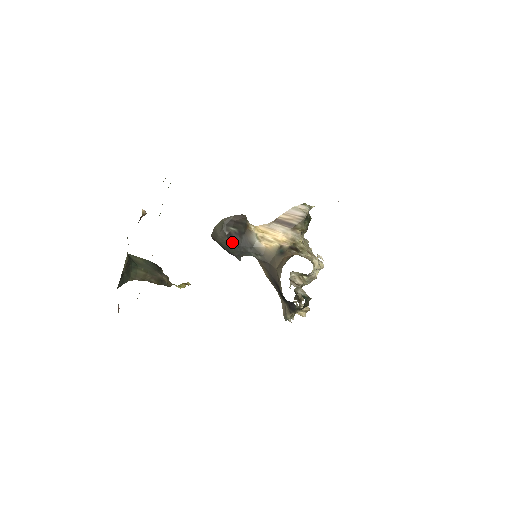
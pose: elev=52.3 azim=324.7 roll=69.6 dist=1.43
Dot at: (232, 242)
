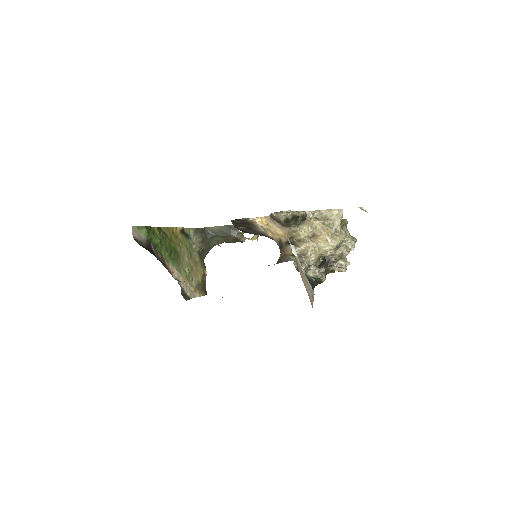
Dot at: occluded
